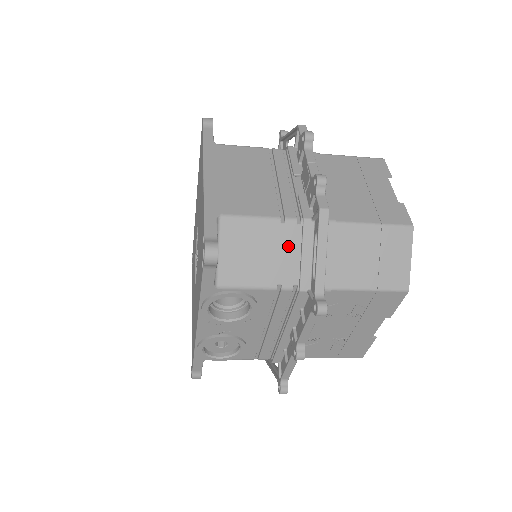
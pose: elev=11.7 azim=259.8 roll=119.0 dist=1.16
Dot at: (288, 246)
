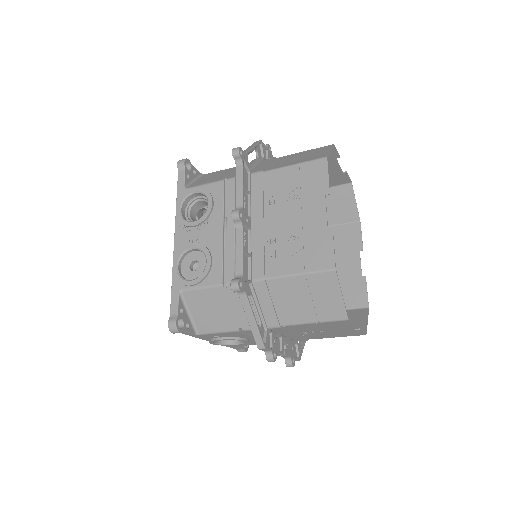
Dot at: occluded
